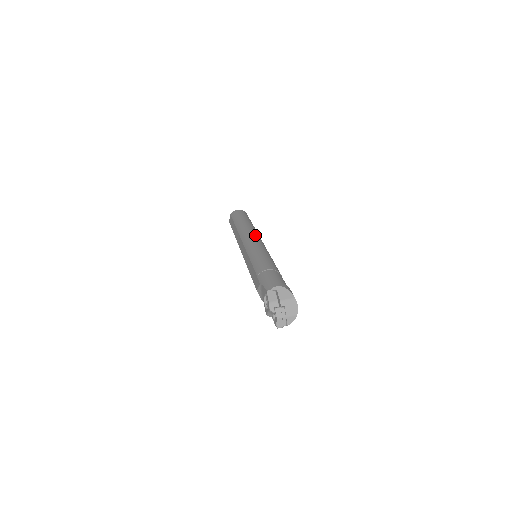
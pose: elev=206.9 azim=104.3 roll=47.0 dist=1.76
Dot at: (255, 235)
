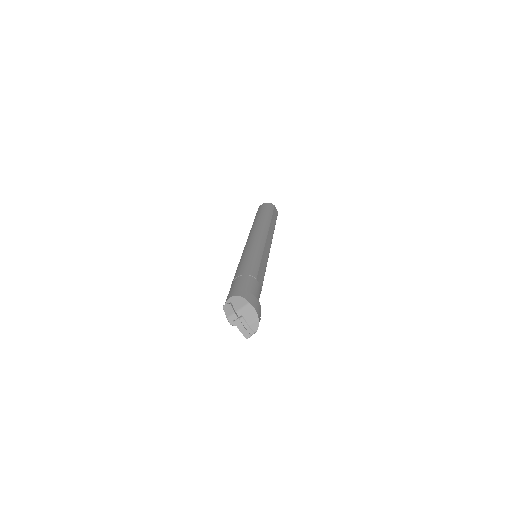
Dot at: (255, 233)
